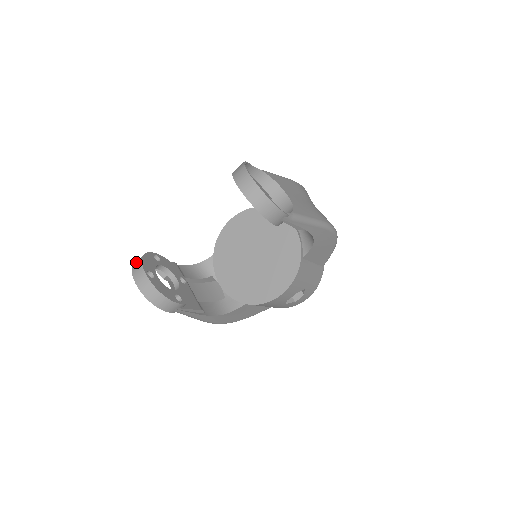
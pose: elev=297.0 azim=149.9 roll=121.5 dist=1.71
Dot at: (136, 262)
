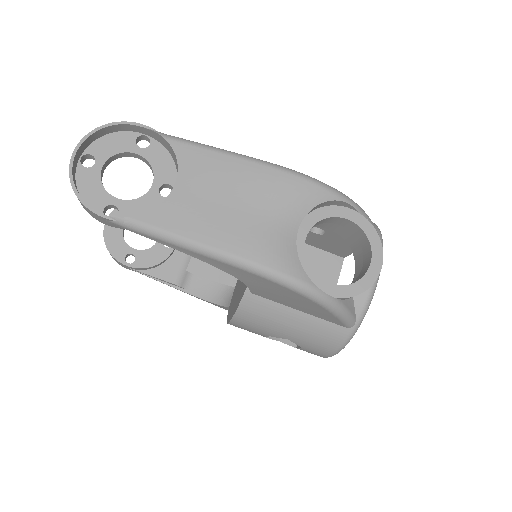
Dot at: occluded
